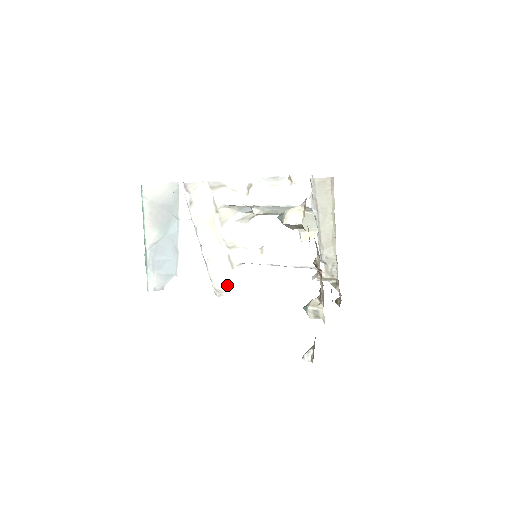
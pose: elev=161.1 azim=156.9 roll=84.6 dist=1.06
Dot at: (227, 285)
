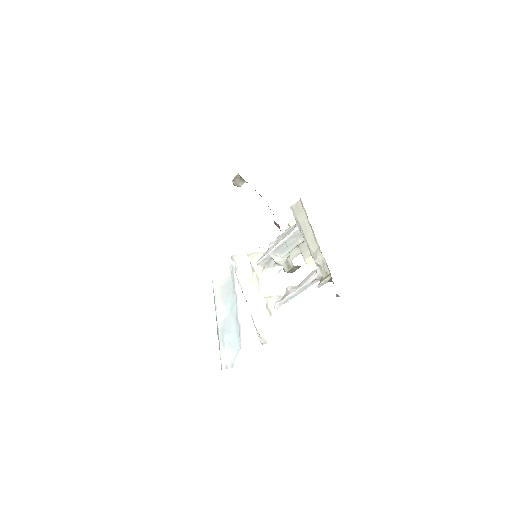
Dot at: (269, 333)
